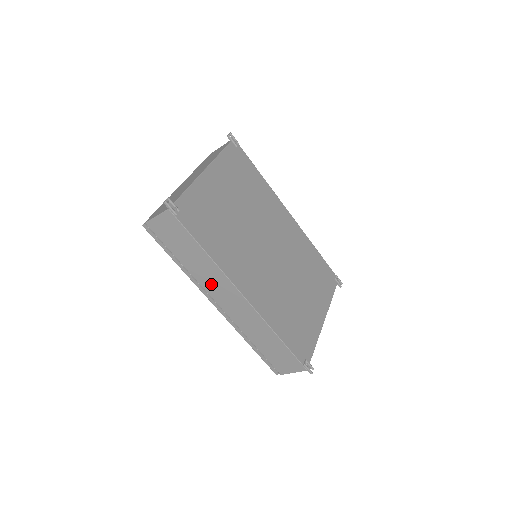
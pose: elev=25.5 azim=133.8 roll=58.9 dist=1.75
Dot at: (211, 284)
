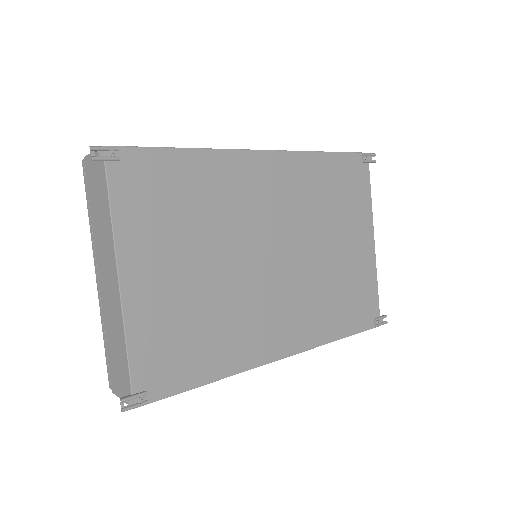
Dot at: occluded
